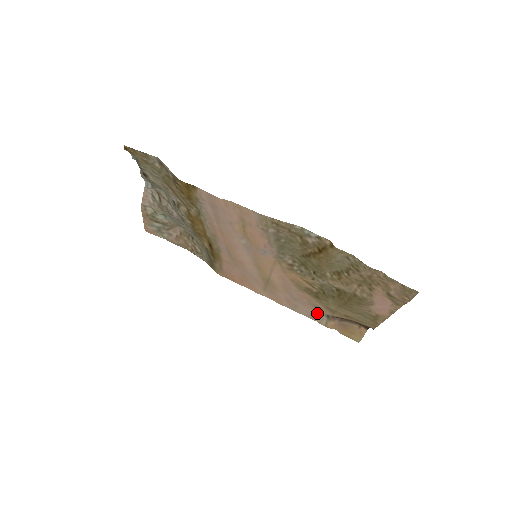
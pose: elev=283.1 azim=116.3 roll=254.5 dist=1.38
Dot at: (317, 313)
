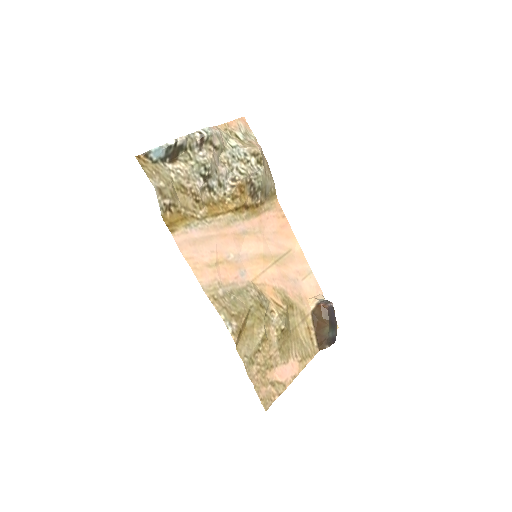
Dot at: (311, 298)
